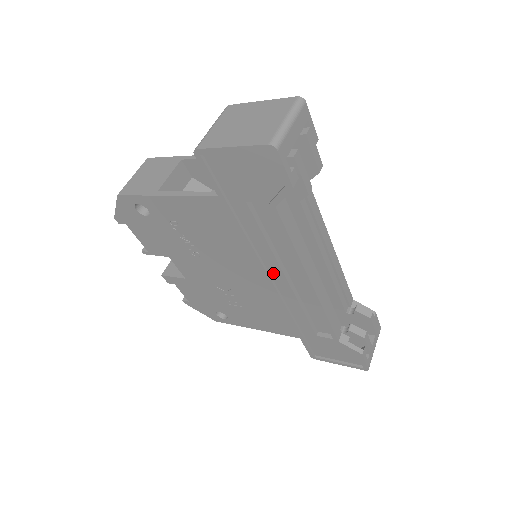
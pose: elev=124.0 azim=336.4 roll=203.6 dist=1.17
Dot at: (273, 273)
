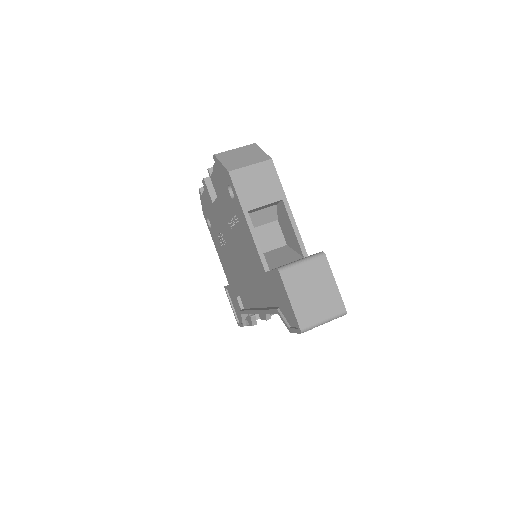
Dot at: (250, 285)
